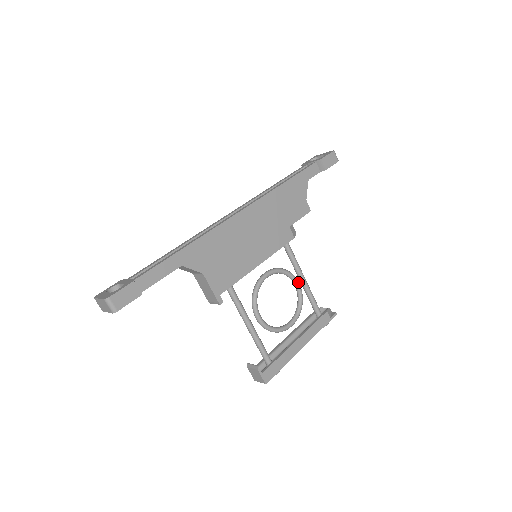
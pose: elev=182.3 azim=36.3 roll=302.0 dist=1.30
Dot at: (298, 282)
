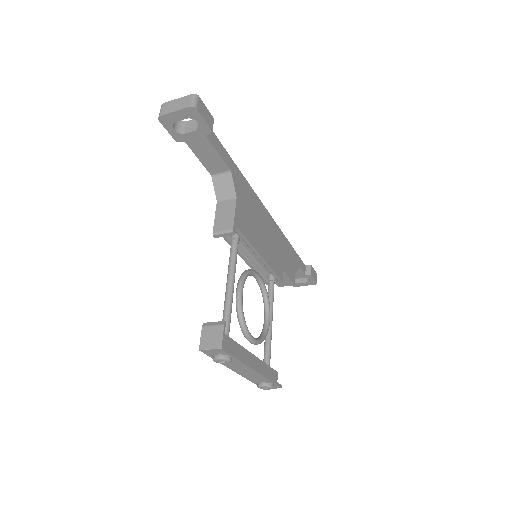
Dot at: occluded
